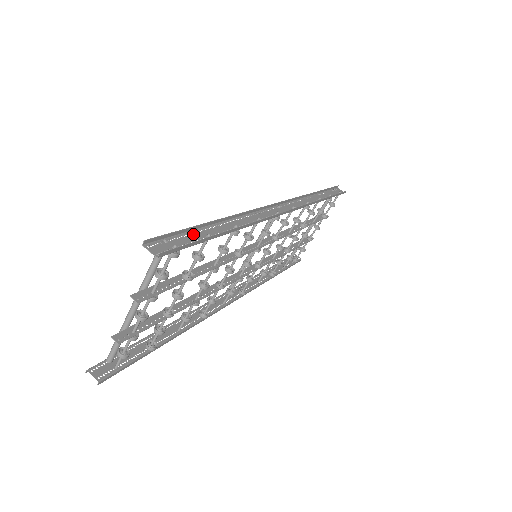
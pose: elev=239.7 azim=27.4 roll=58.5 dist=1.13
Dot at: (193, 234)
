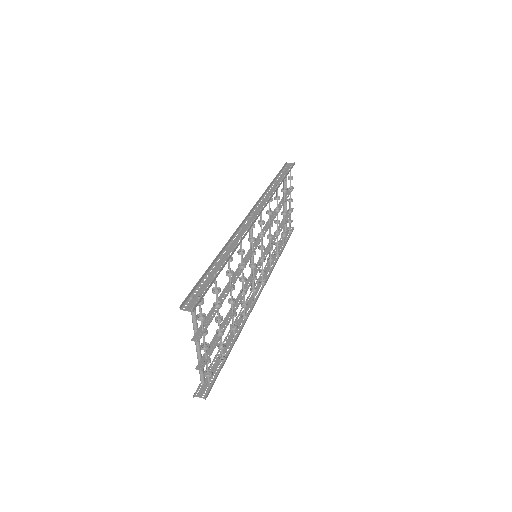
Dot at: (205, 281)
